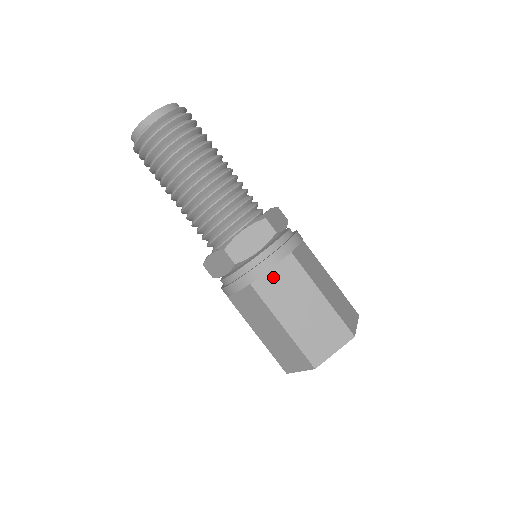
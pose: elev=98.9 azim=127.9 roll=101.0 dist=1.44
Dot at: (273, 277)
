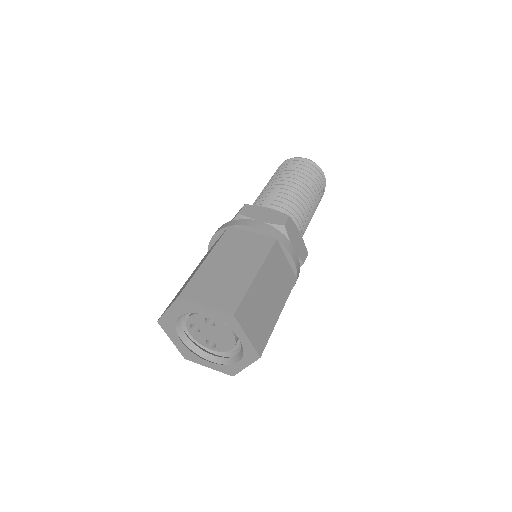
Dot at: (246, 236)
